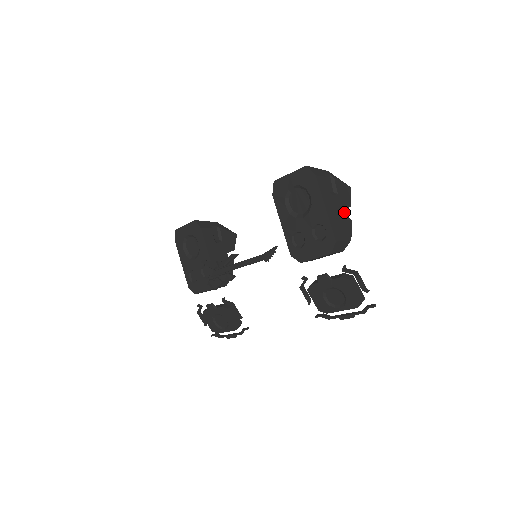
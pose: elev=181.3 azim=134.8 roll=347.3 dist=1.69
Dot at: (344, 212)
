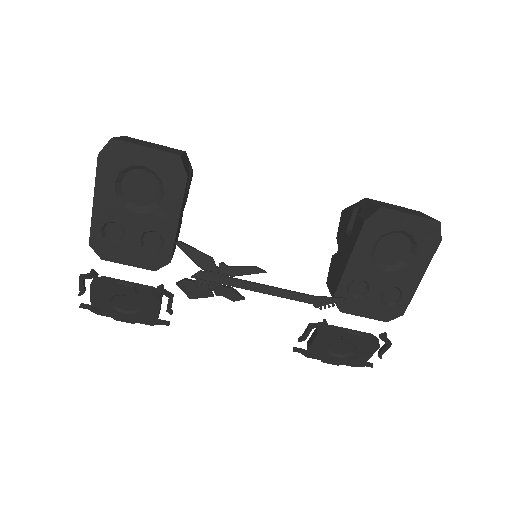
Dot at: occluded
